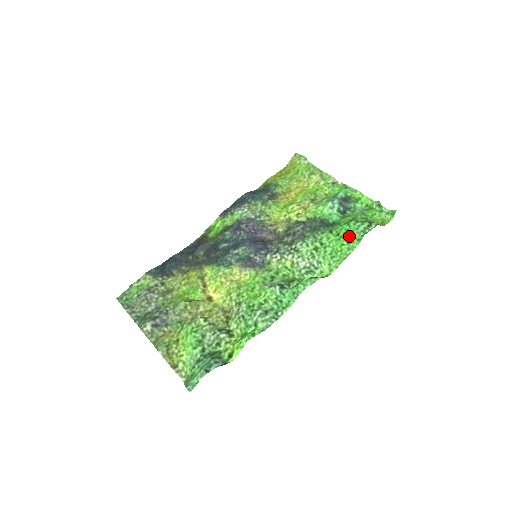
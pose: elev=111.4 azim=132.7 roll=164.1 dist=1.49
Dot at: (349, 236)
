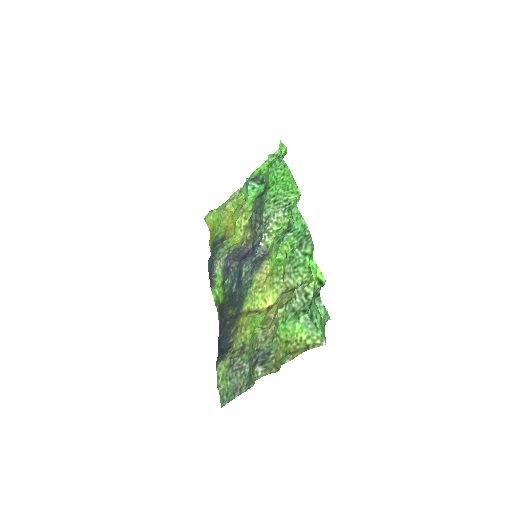
Dot at: (278, 173)
